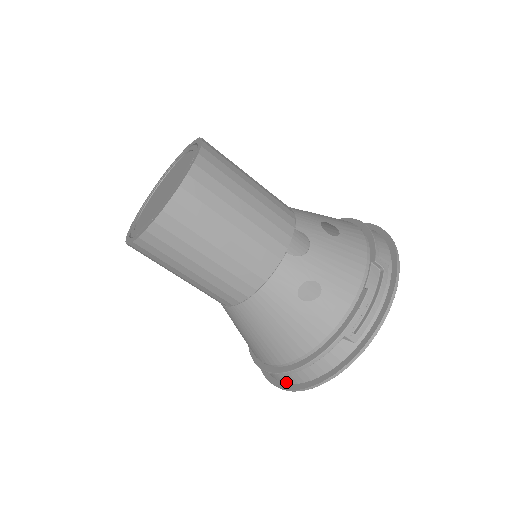
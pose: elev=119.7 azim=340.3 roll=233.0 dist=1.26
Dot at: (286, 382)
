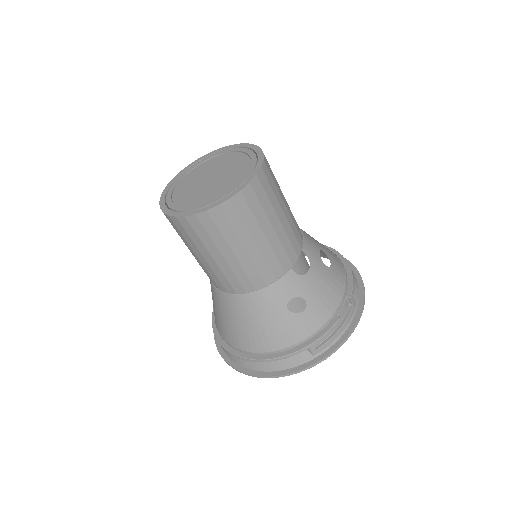
Dot at: (241, 365)
